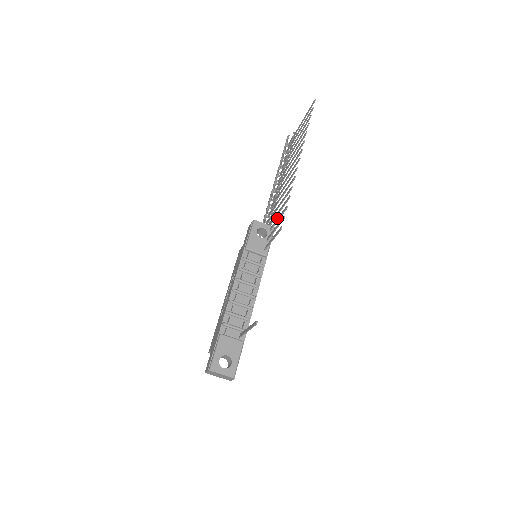
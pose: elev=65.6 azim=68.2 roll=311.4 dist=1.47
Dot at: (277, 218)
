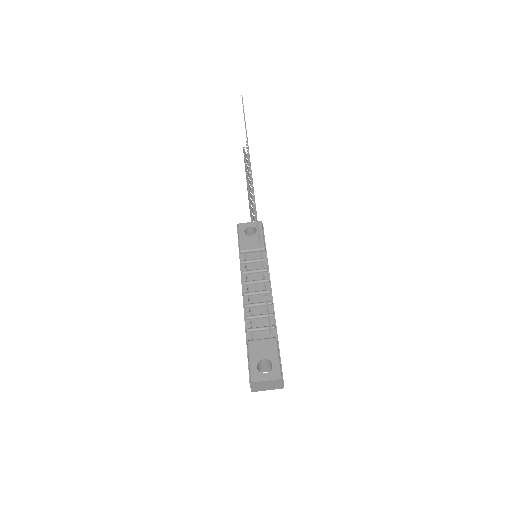
Dot at: occluded
